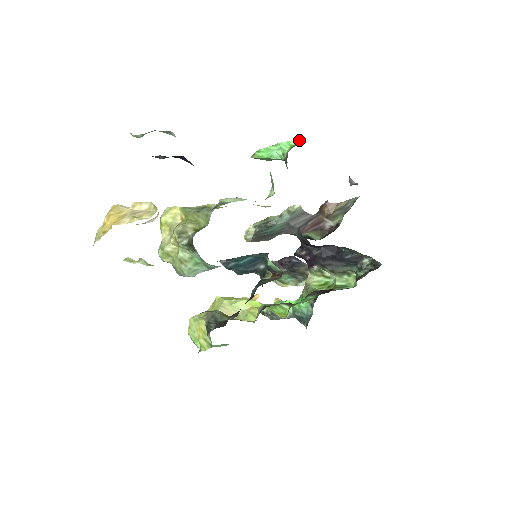
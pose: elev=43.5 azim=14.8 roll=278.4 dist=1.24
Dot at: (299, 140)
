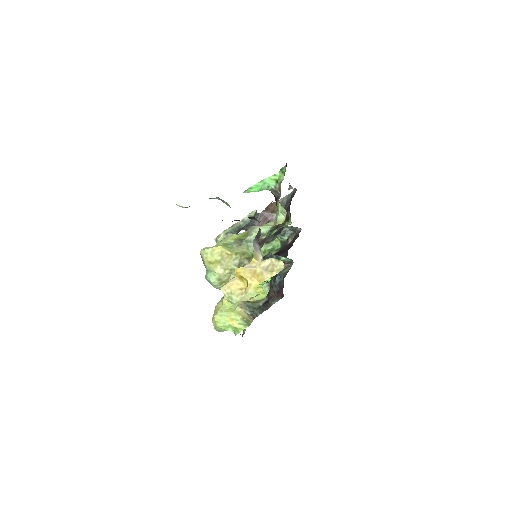
Dot at: (275, 175)
